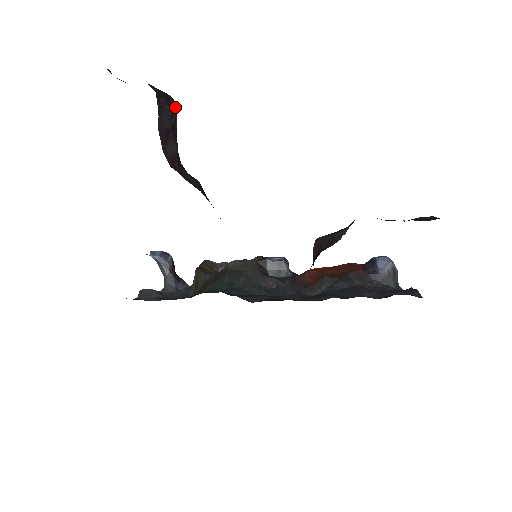
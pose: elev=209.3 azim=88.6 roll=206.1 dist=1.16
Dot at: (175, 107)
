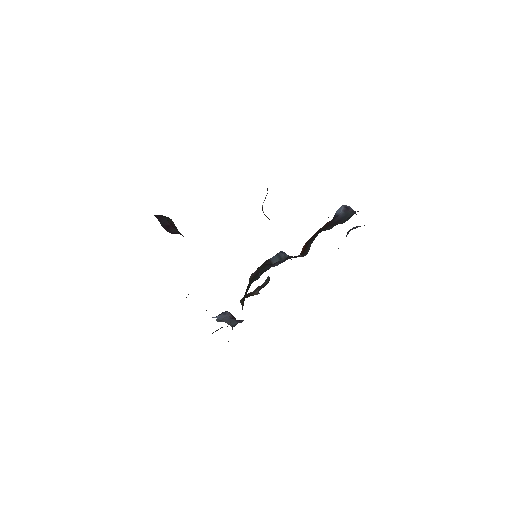
Dot at: occluded
